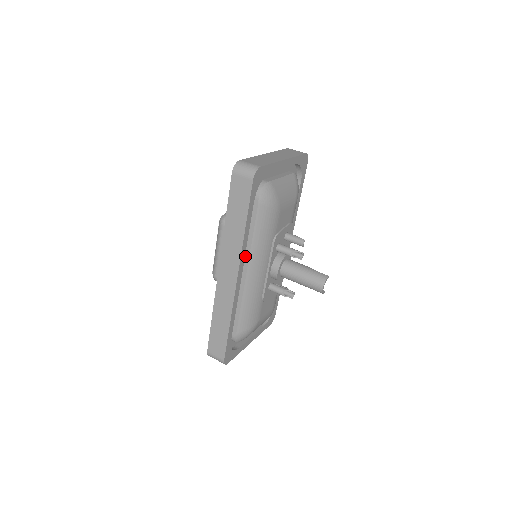
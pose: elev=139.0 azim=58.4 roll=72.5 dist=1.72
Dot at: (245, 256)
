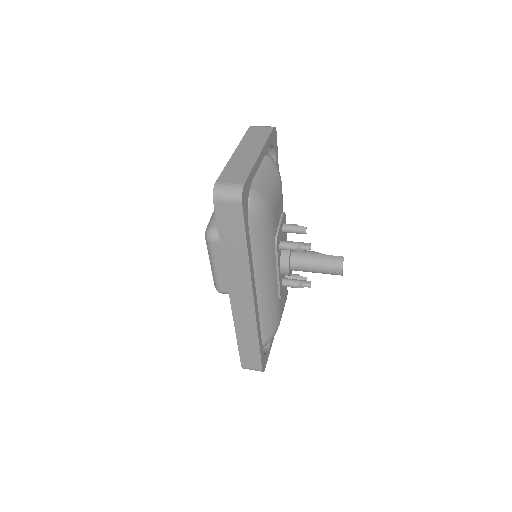
Dot at: occluded
